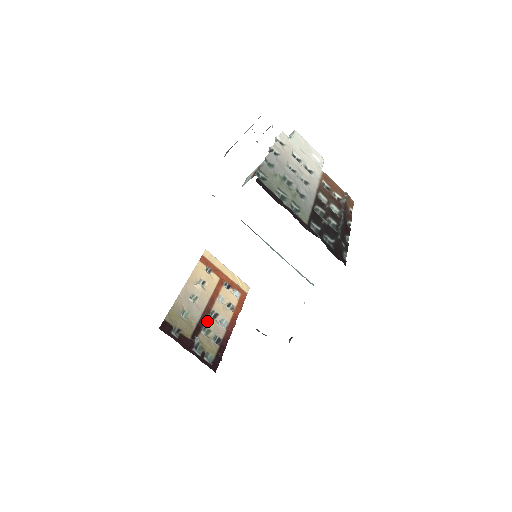
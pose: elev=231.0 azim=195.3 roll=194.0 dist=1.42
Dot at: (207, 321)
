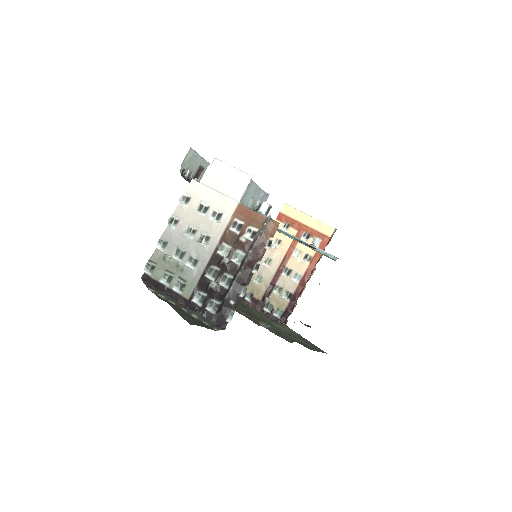
Dot at: (279, 280)
